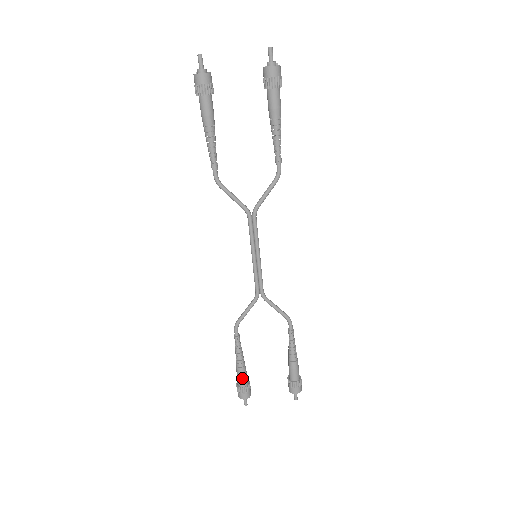
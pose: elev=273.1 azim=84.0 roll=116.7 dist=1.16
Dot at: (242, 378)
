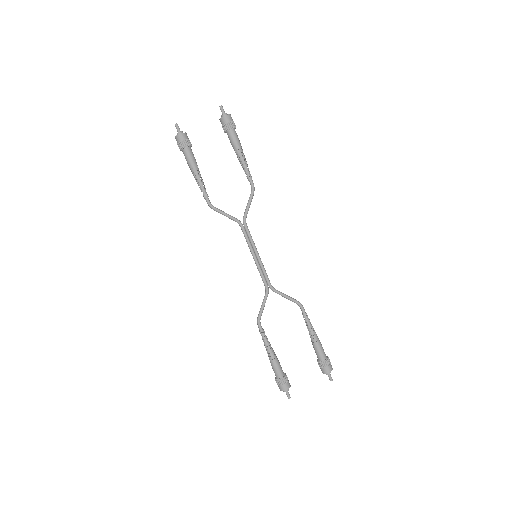
Dot at: (277, 369)
